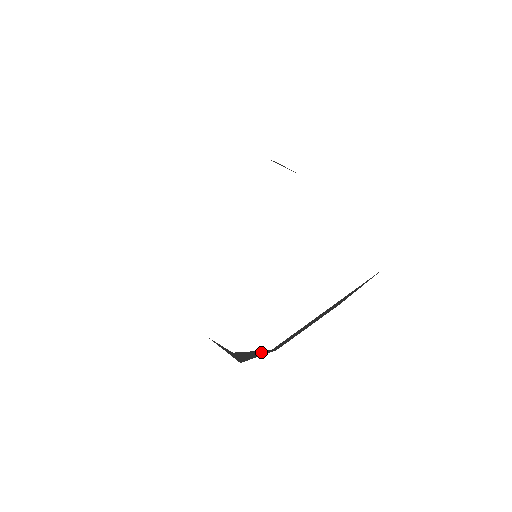
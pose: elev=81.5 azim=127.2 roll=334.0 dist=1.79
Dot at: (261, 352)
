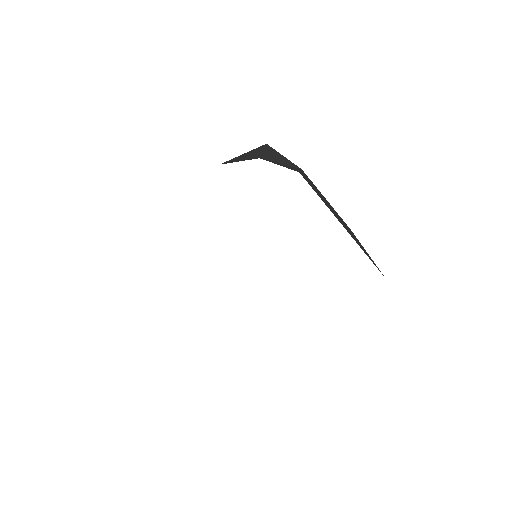
Dot at: occluded
